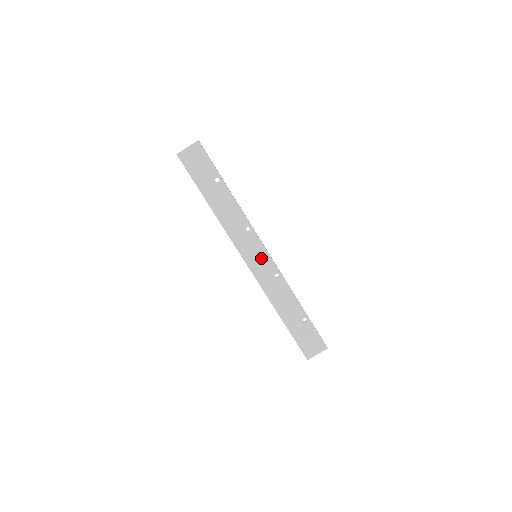
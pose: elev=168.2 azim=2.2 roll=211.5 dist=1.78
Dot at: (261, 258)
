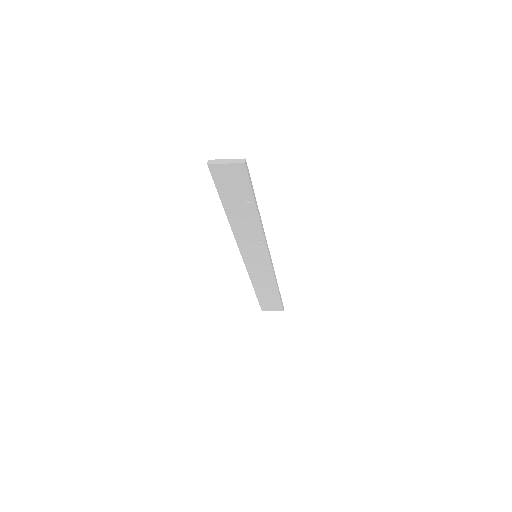
Dot at: (260, 260)
